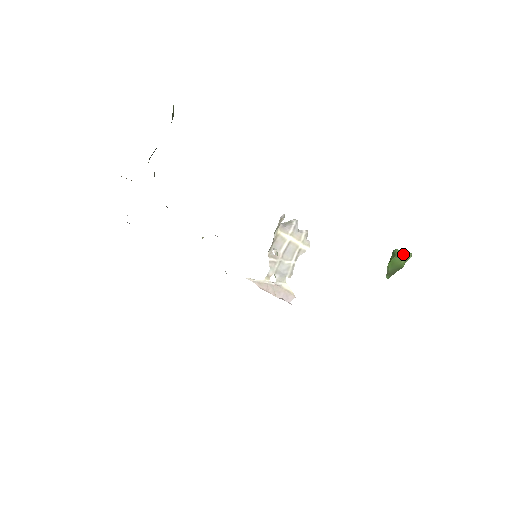
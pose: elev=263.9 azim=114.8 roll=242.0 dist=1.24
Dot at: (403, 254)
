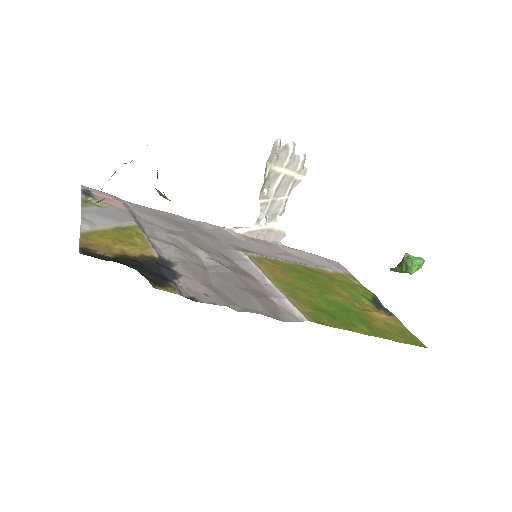
Dot at: (416, 263)
